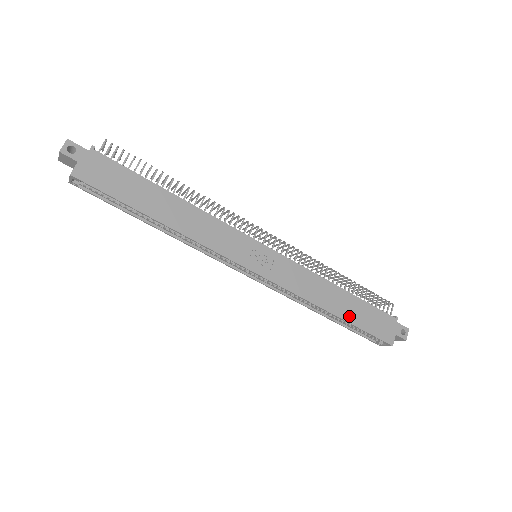
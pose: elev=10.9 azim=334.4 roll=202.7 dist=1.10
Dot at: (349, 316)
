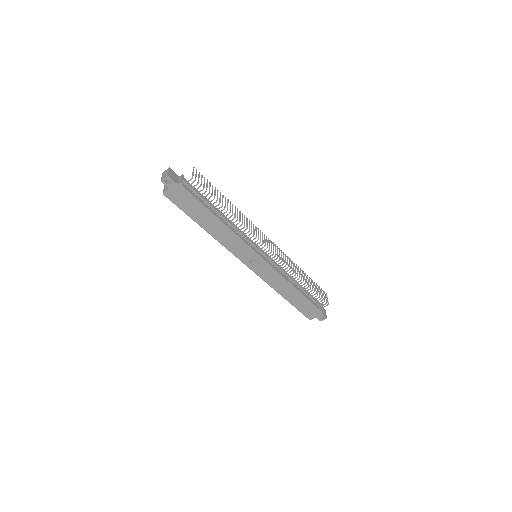
Dot at: (292, 301)
